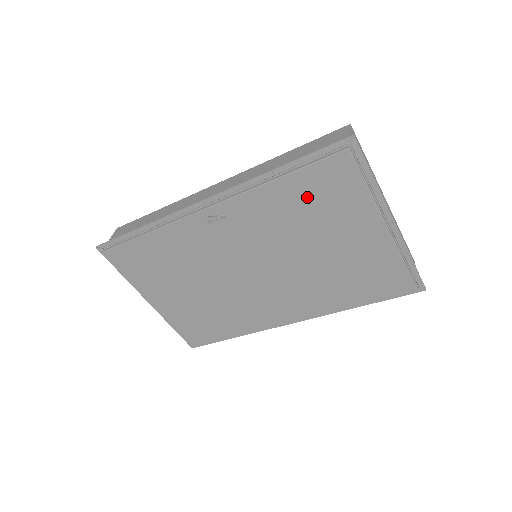
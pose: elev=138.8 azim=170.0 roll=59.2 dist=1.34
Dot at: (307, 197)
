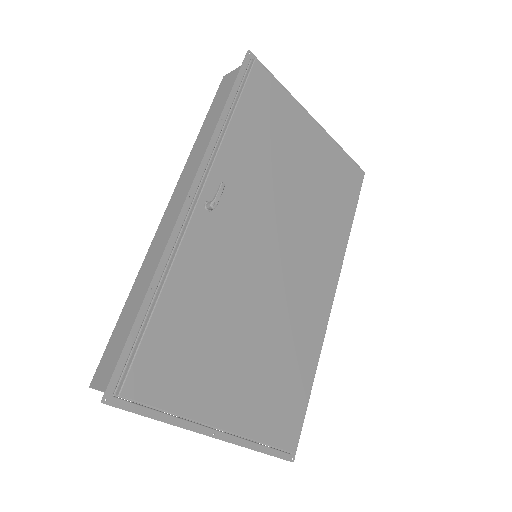
Dot at: (260, 125)
